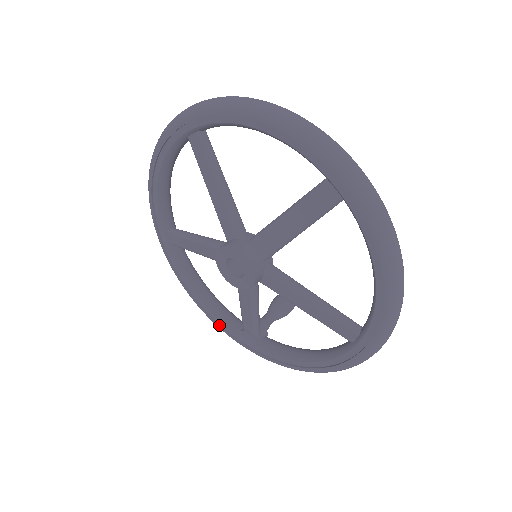
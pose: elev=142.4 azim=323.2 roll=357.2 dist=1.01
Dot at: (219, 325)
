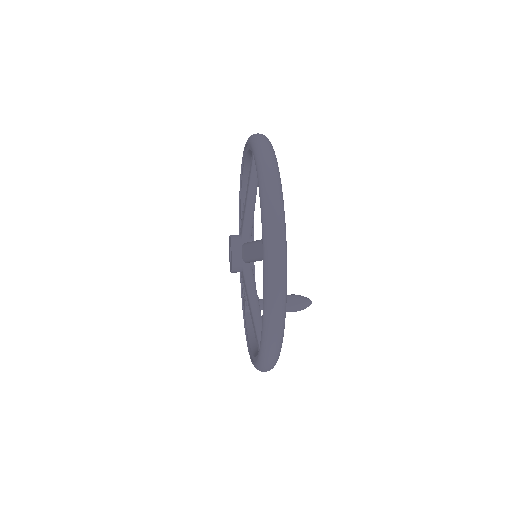
Dot at: (241, 283)
